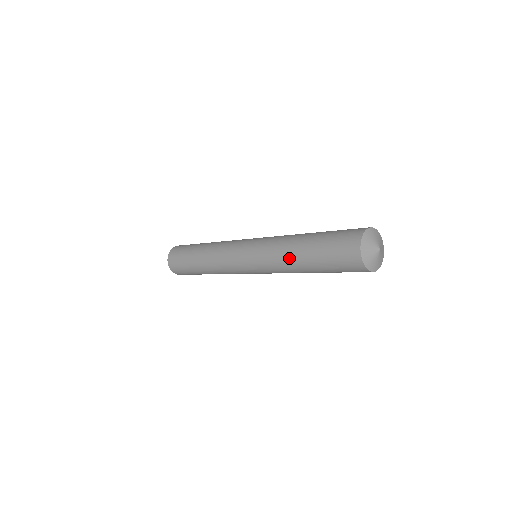
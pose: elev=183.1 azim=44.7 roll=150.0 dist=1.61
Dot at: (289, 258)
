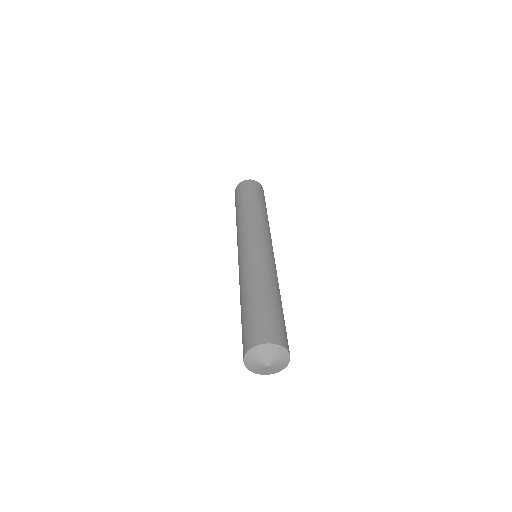
Dot at: (243, 288)
